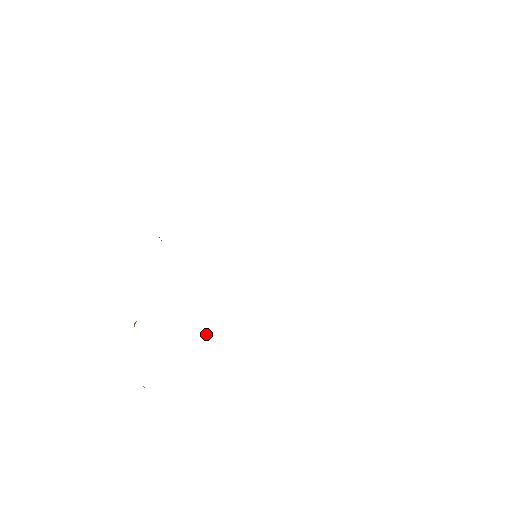
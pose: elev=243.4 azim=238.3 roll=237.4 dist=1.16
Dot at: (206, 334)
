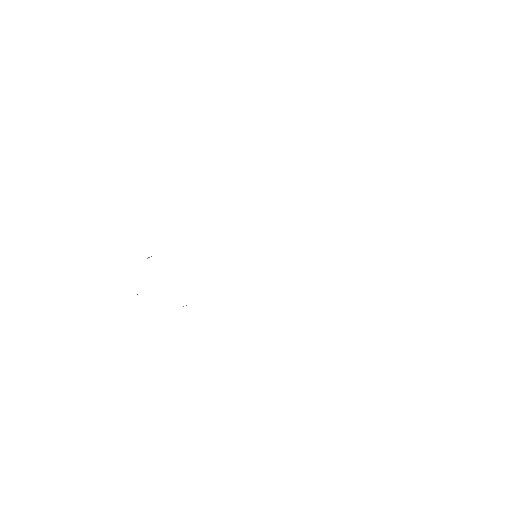
Dot at: occluded
